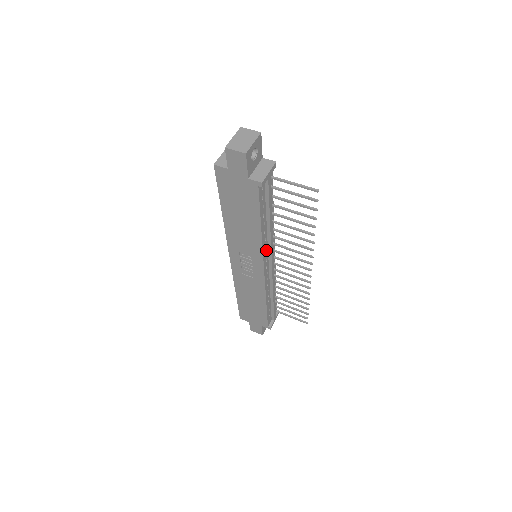
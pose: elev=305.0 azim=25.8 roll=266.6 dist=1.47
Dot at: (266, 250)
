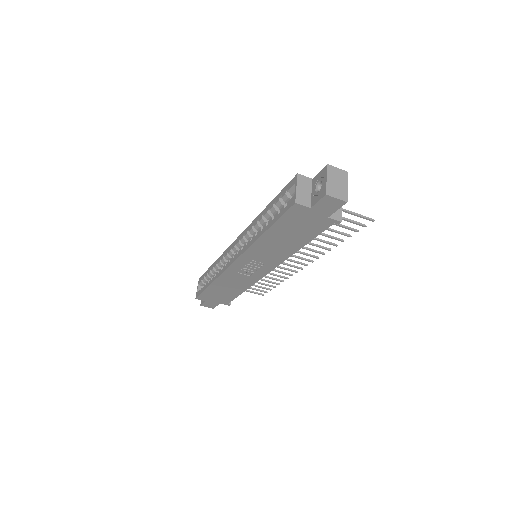
Dot at: occluded
